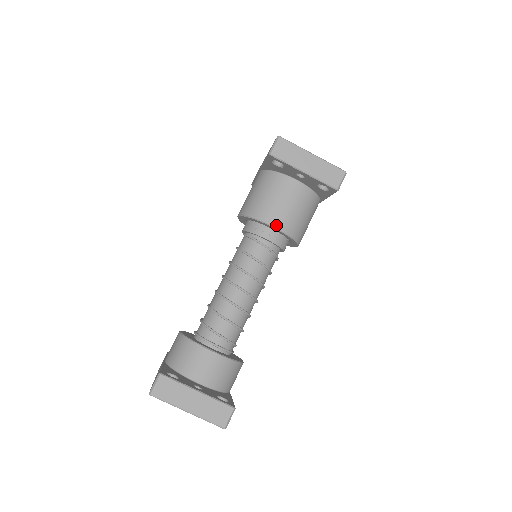
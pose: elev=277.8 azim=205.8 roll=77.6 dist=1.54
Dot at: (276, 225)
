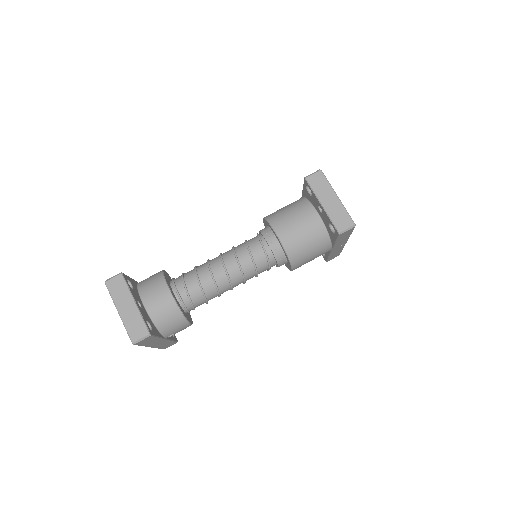
Dot at: (280, 236)
